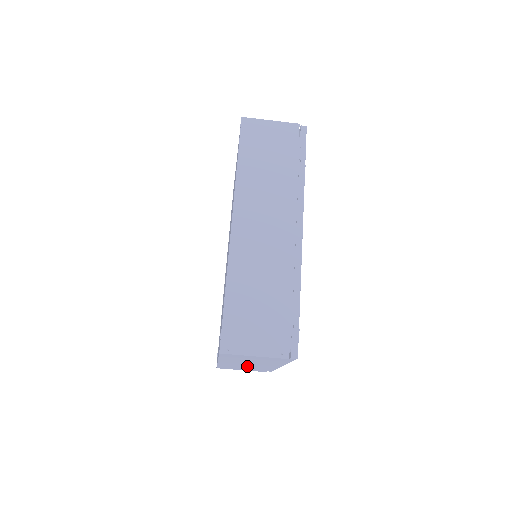
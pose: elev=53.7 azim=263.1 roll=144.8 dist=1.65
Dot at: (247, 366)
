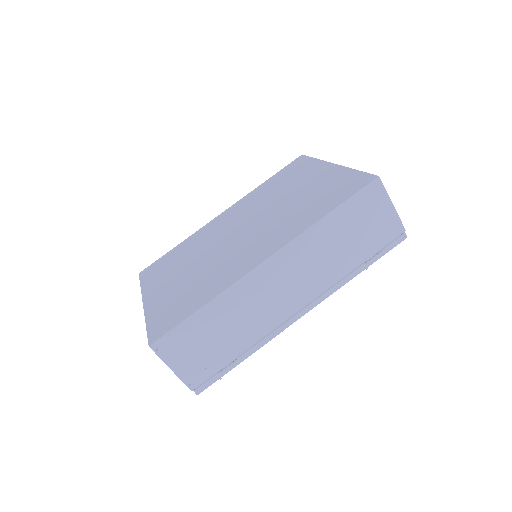
Dot at: occluded
